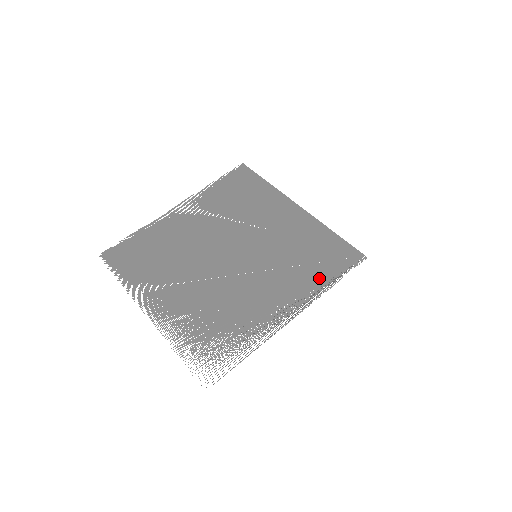
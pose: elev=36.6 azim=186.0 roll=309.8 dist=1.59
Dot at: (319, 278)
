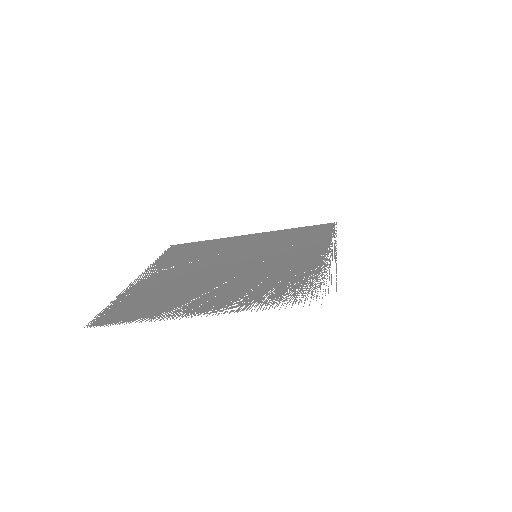
Dot at: (321, 238)
